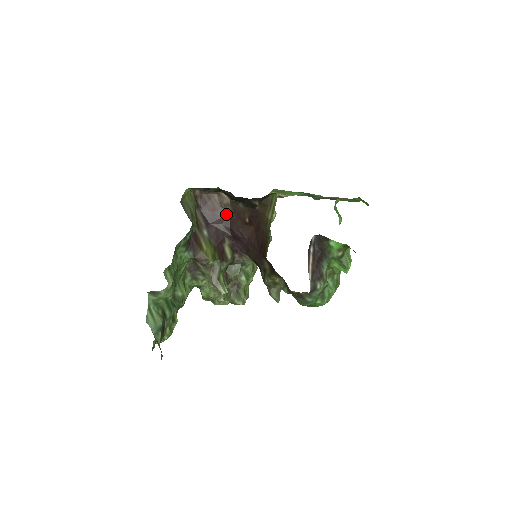
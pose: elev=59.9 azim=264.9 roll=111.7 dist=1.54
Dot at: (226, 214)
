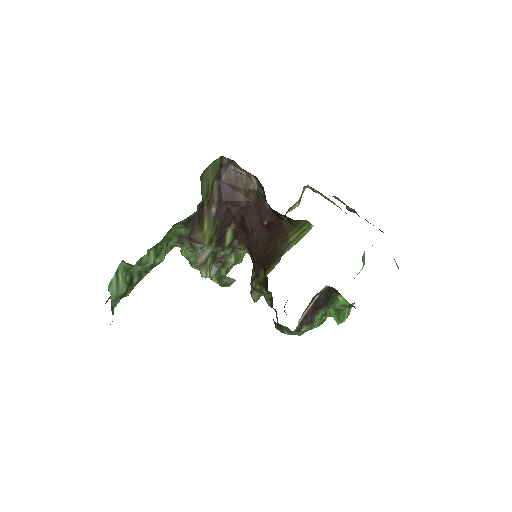
Dot at: (246, 200)
